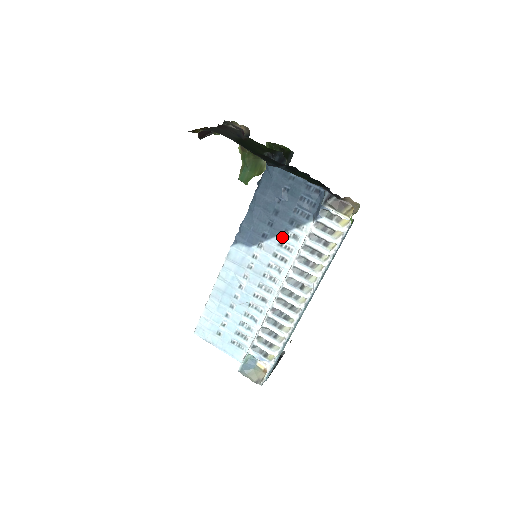
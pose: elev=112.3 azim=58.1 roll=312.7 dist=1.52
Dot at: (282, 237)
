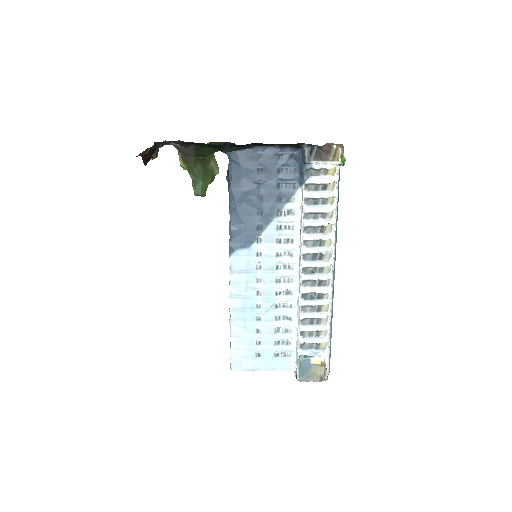
Dot at: (277, 219)
